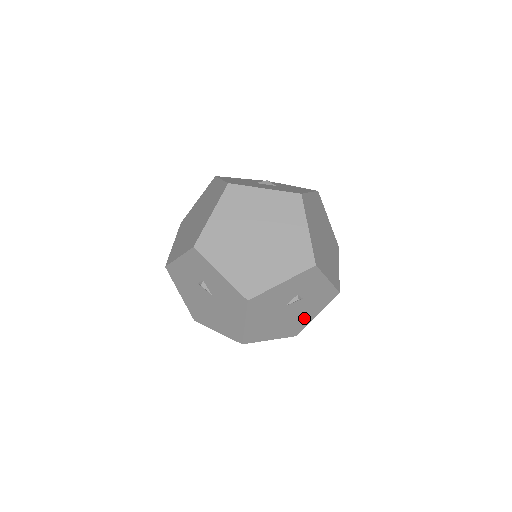
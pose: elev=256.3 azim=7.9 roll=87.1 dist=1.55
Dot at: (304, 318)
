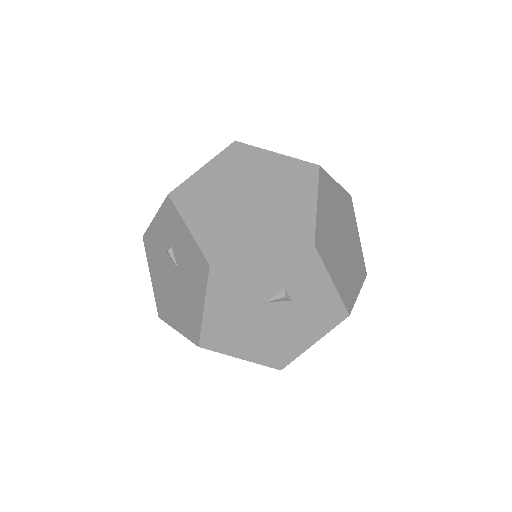
Dot at: (293, 340)
